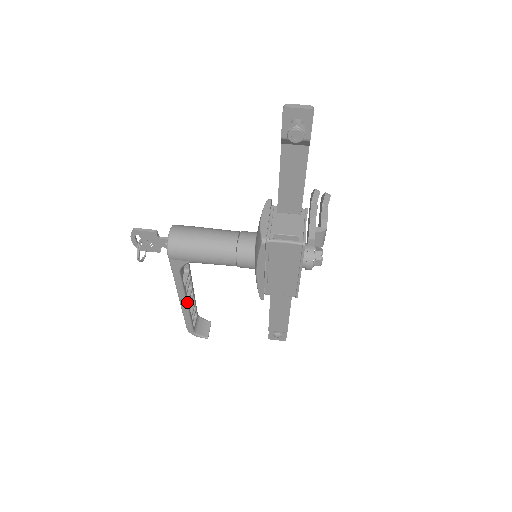
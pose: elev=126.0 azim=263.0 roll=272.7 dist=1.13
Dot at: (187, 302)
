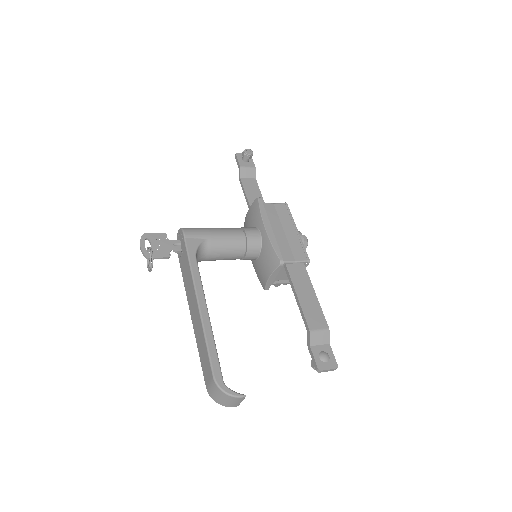
Dot at: (207, 310)
